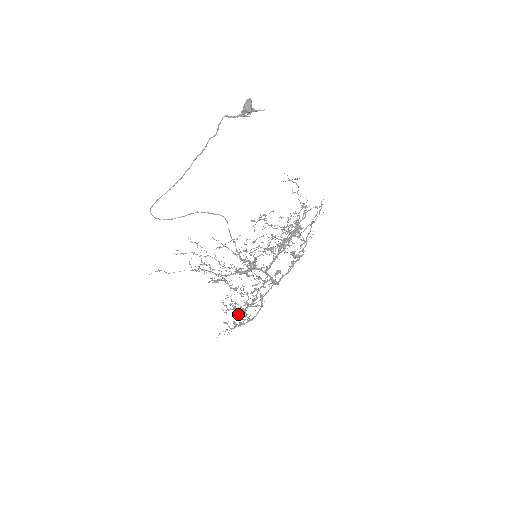
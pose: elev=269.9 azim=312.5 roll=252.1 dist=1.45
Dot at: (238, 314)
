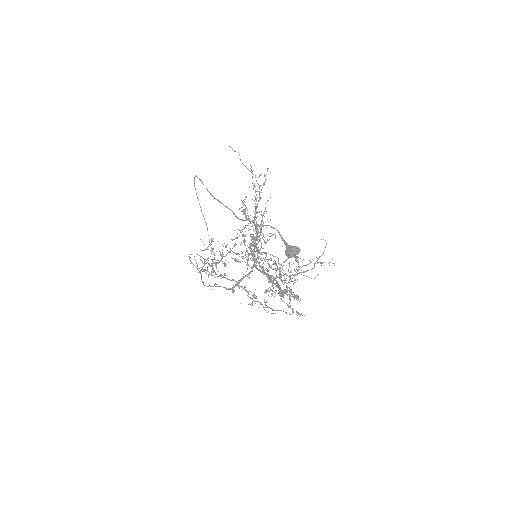
Dot at: occluded
